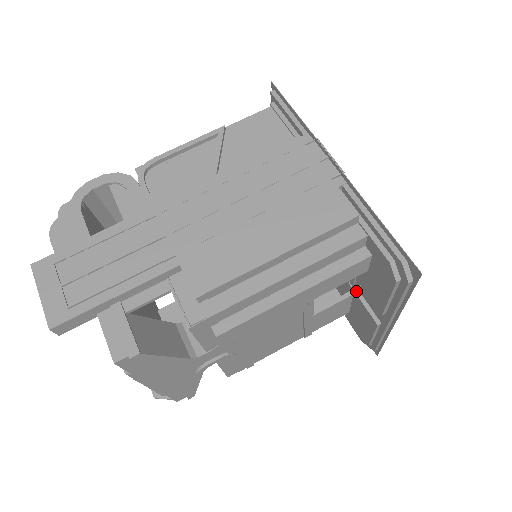
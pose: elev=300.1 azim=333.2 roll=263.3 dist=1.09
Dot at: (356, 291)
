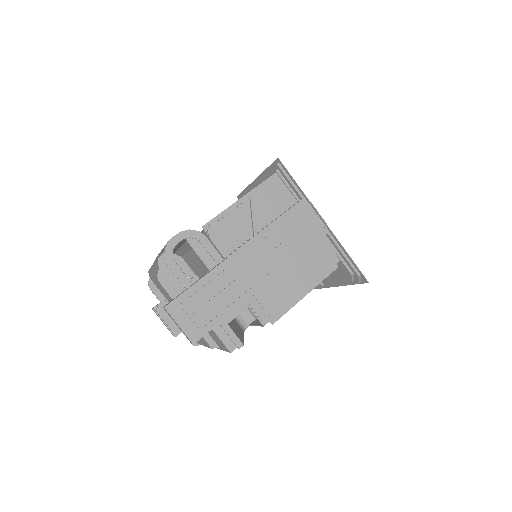
Dot at: occluded
